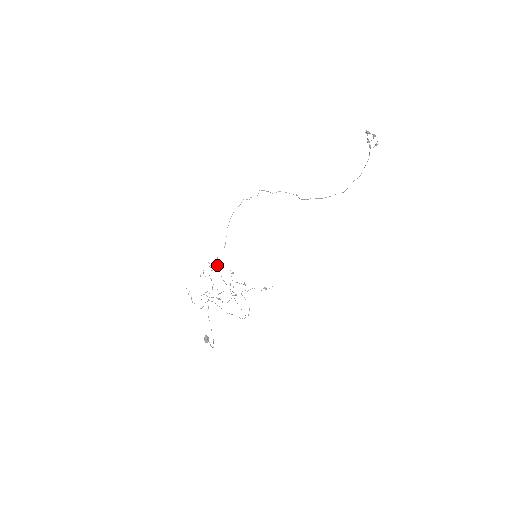
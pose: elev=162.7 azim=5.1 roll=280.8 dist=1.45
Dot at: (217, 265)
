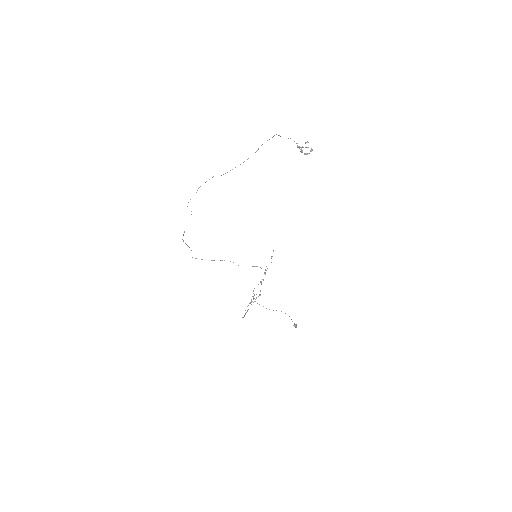
Dot at: occluded
